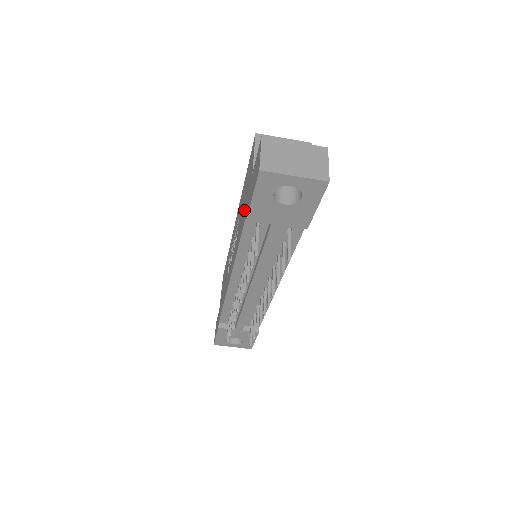
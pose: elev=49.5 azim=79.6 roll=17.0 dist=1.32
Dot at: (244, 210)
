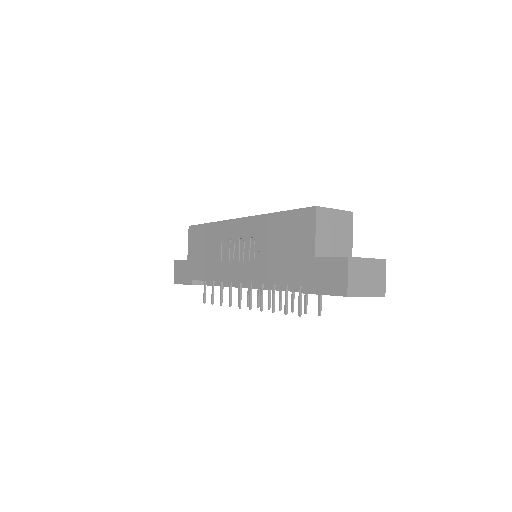
Dot at: (288, 265)
